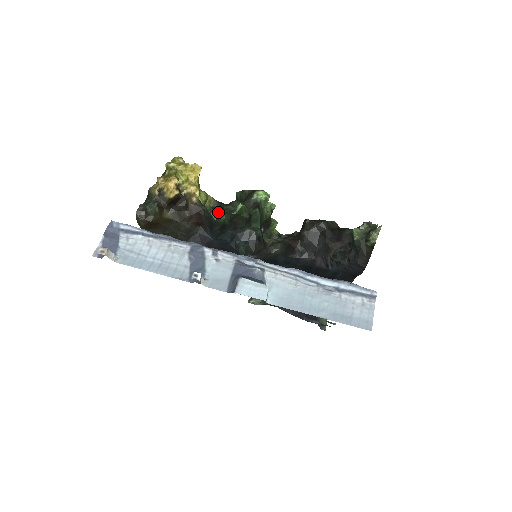
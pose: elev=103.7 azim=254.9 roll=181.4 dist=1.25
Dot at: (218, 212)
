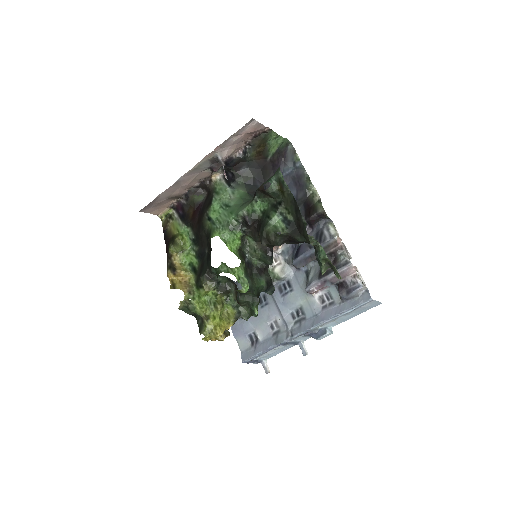
Dot at: occluded
